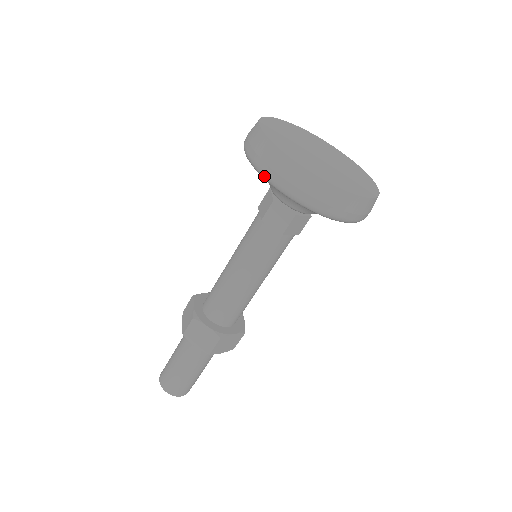
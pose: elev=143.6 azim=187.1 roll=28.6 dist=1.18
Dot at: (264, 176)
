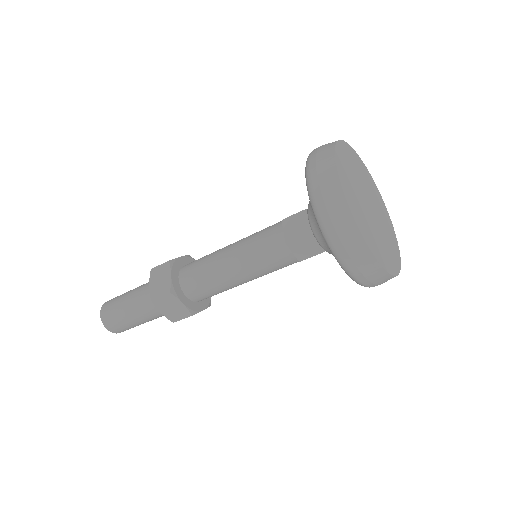
Dot at: (306, 165)
